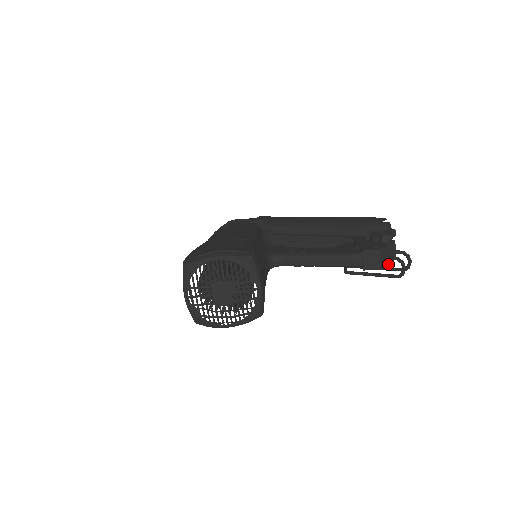
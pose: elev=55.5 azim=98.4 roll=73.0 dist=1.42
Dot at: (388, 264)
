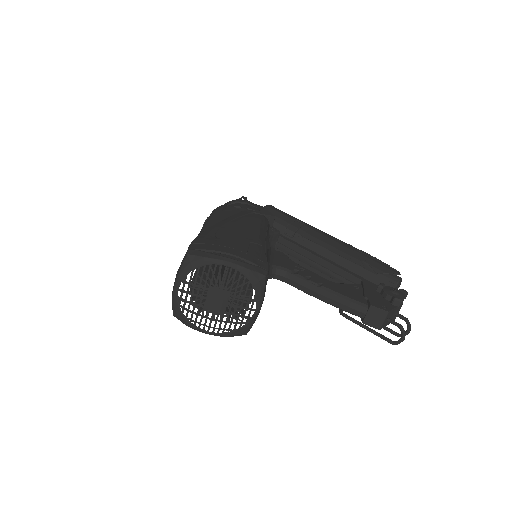
Dot at: occluded
